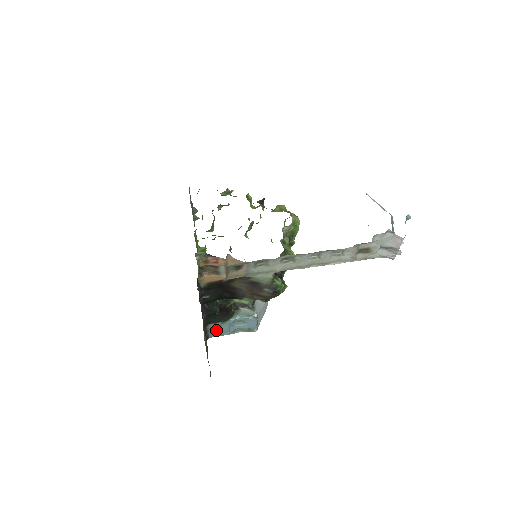
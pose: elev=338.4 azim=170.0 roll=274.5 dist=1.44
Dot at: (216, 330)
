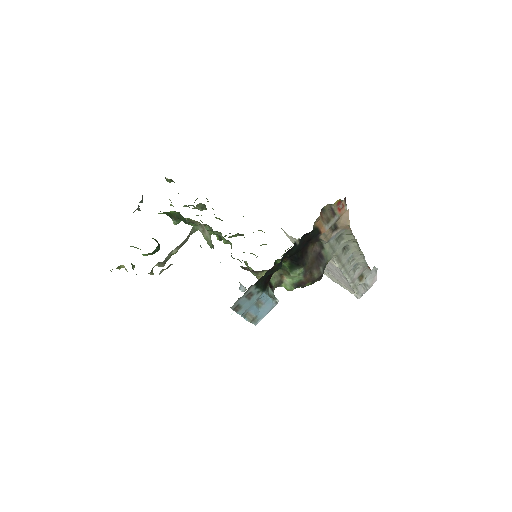
Dot at: (245, 299)
